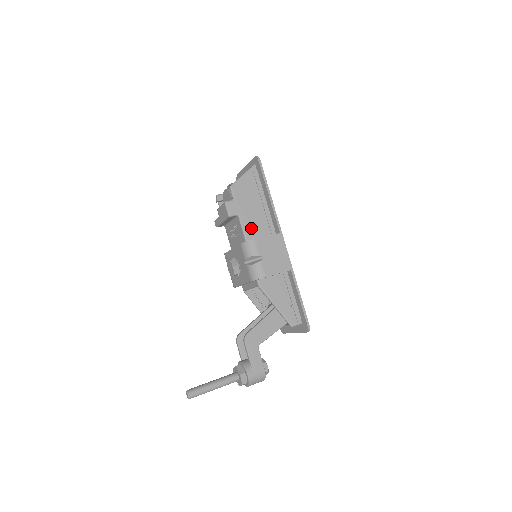
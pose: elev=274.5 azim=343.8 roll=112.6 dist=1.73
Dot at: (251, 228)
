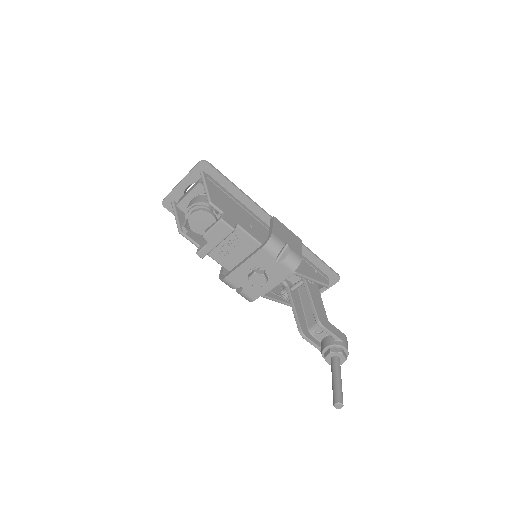
Dot at: (251, 229)
